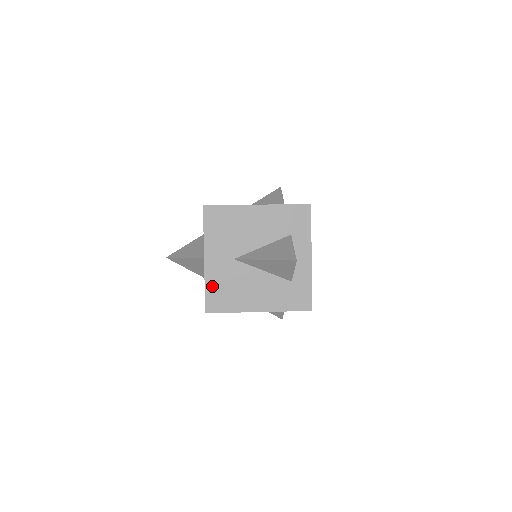
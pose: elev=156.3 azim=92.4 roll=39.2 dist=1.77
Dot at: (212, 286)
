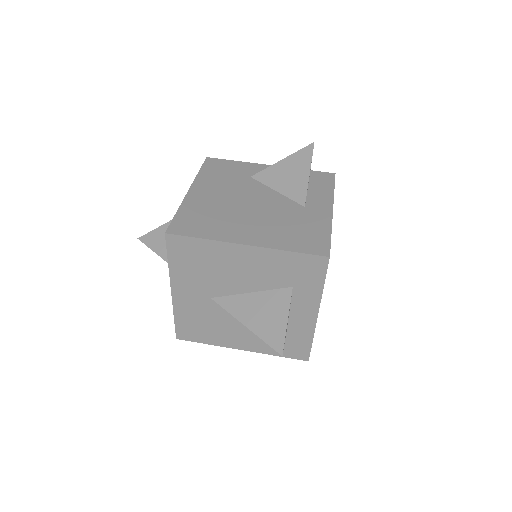
Dot at: (183, 318)
